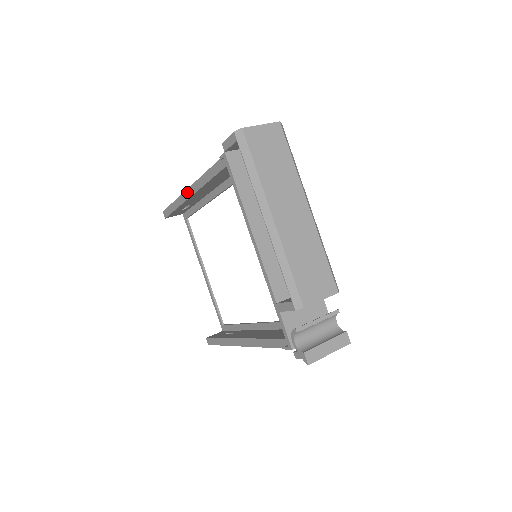
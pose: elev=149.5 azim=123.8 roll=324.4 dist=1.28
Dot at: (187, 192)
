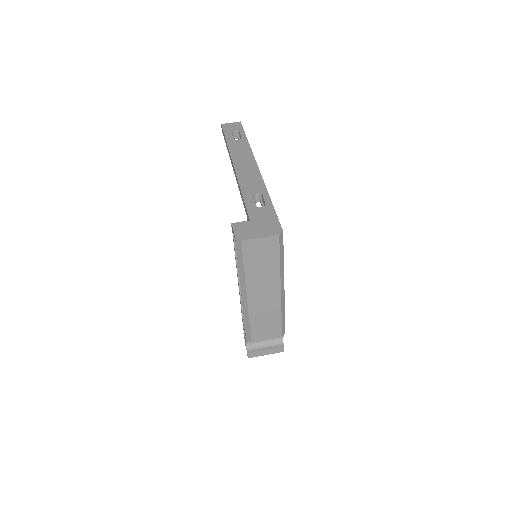
Dot at: (230, 158)
